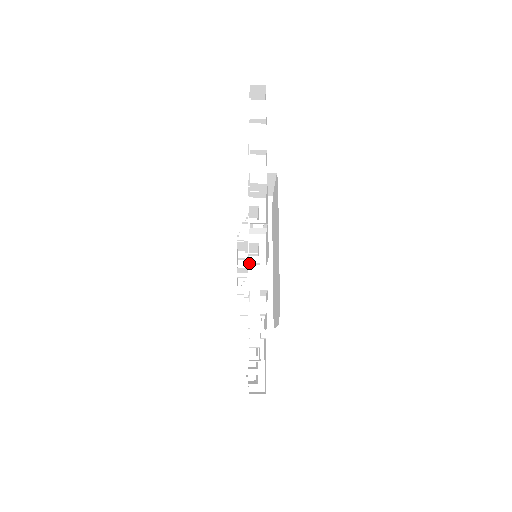
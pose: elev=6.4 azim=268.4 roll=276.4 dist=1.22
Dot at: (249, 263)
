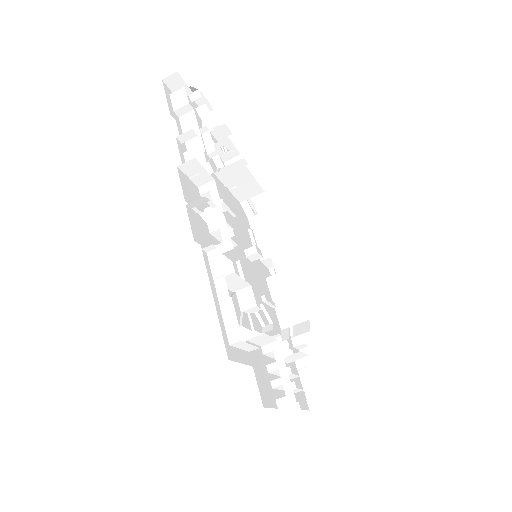
Dot at: occluded
